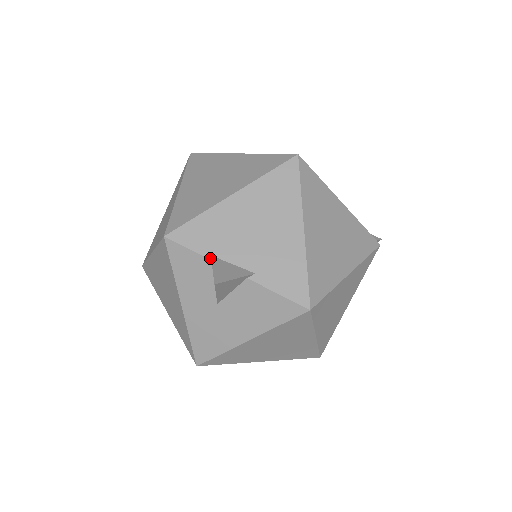
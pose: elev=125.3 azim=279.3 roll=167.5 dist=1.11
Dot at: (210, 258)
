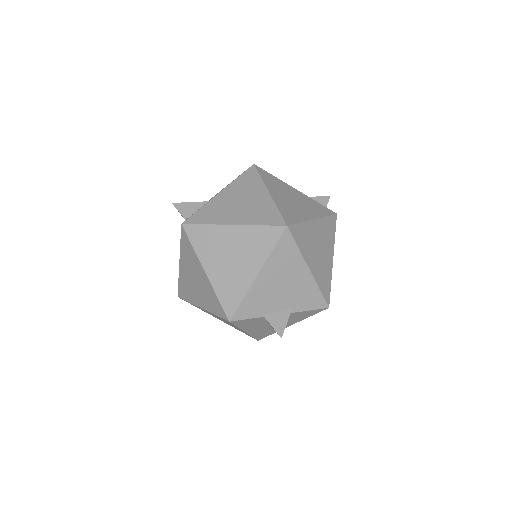
Dot at: (263, 316)
